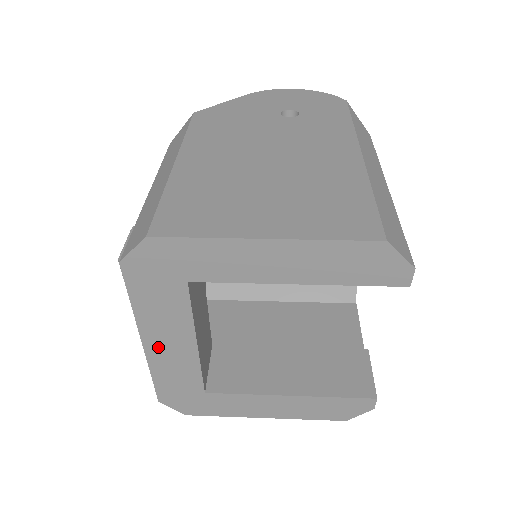
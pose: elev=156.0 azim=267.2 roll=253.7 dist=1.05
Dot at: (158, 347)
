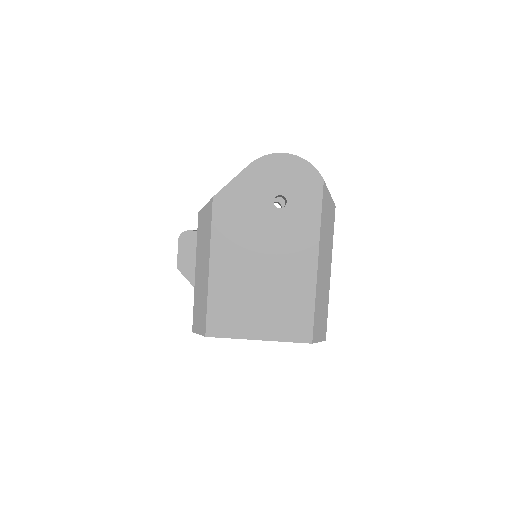
Dot at: occluded
